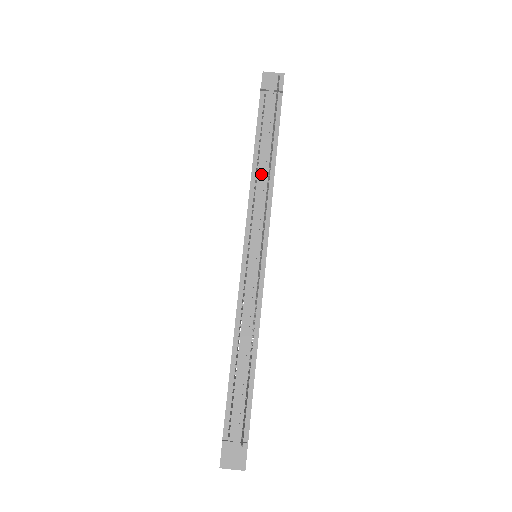
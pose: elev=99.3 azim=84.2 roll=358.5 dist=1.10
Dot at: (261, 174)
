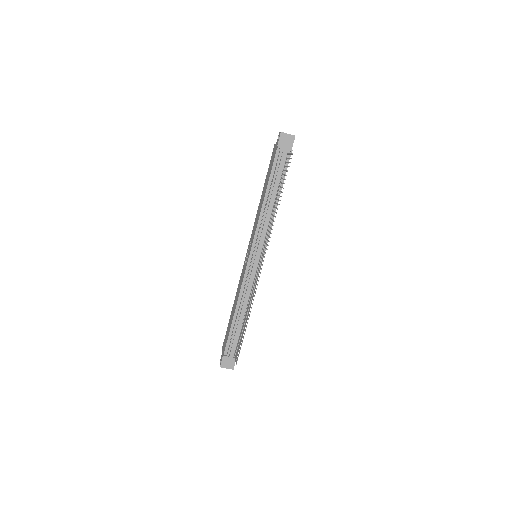
Dot at: (268, 209)
